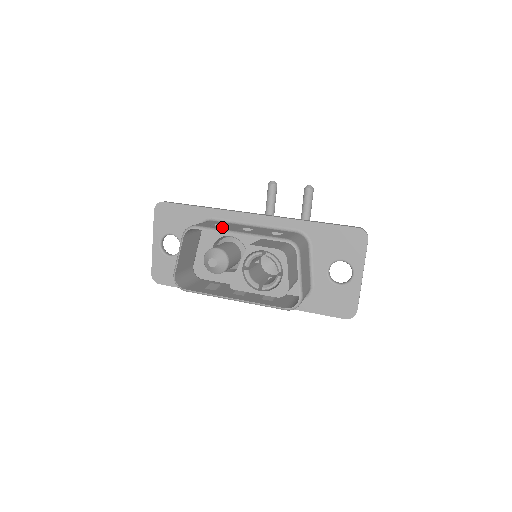
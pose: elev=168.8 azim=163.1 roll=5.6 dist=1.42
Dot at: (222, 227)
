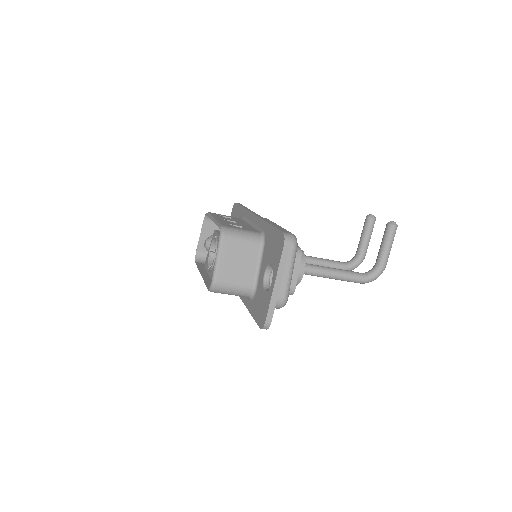
Dot at: (220, 216)
